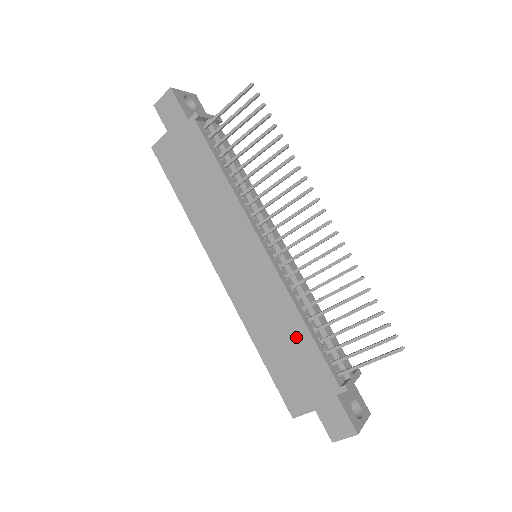
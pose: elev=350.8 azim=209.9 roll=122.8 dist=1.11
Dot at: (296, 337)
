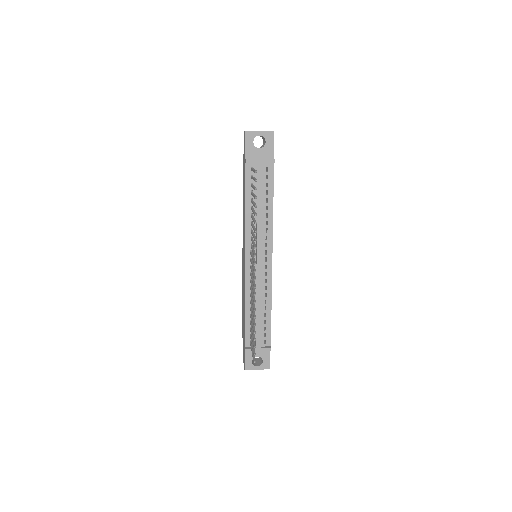
Dot at: (244, 310)
